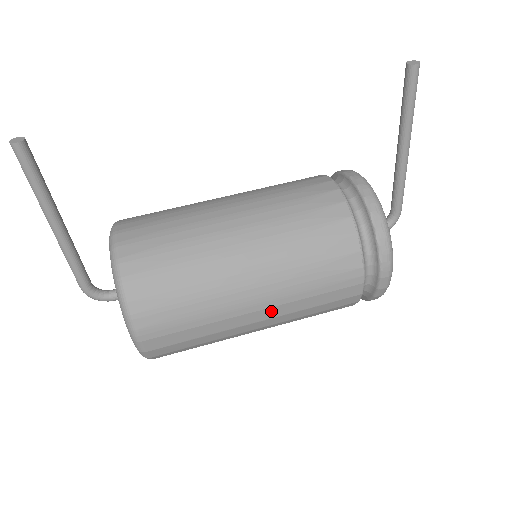
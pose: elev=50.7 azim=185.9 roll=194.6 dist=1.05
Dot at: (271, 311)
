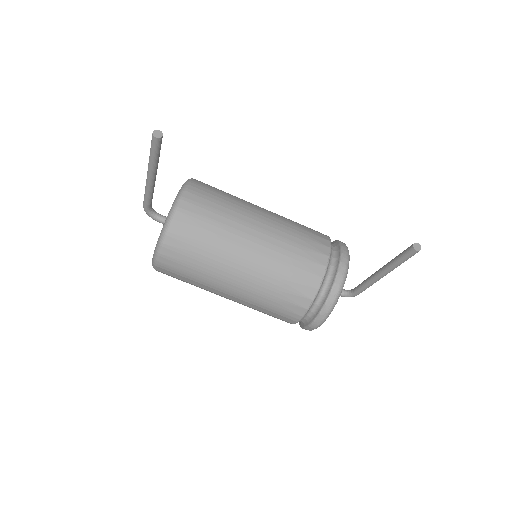
Dot at: (237, 299)
